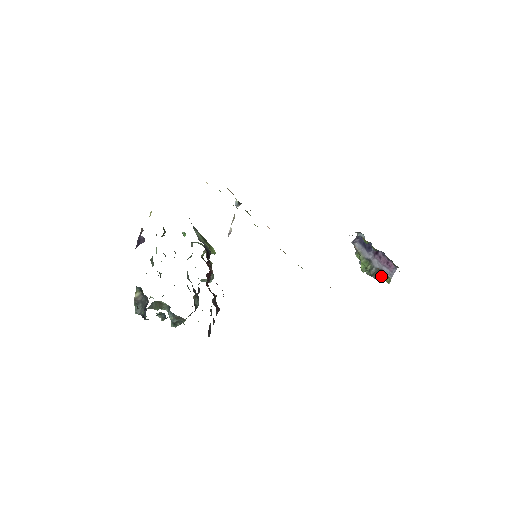
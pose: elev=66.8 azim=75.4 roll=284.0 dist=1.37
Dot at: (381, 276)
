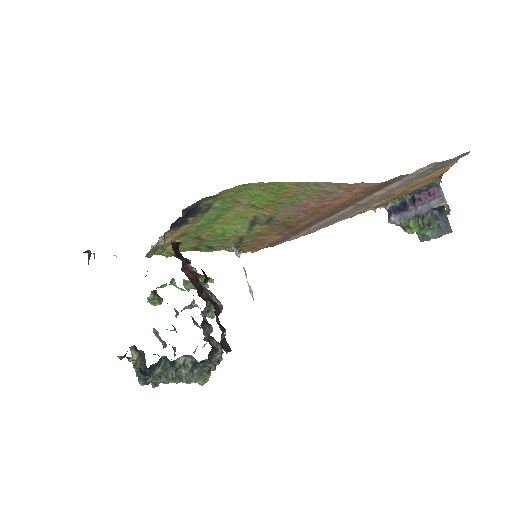
Dot at: (446, 223)
